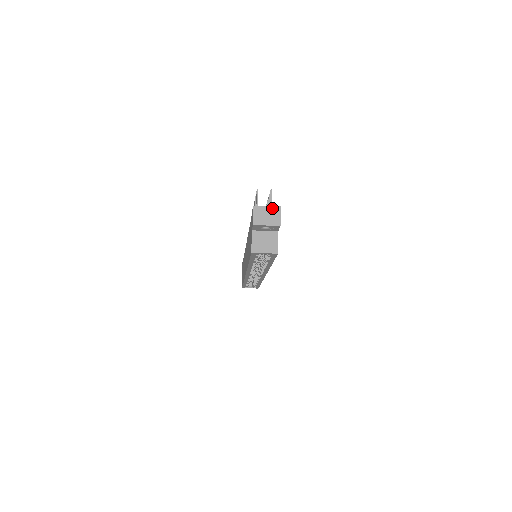
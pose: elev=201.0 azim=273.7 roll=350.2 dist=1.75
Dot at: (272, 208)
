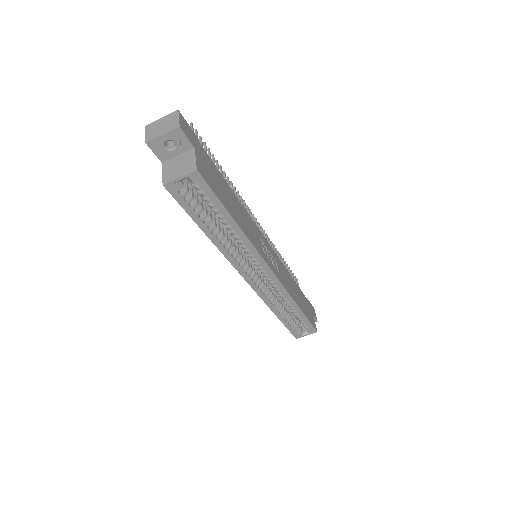
Dot at: (168, 116)
